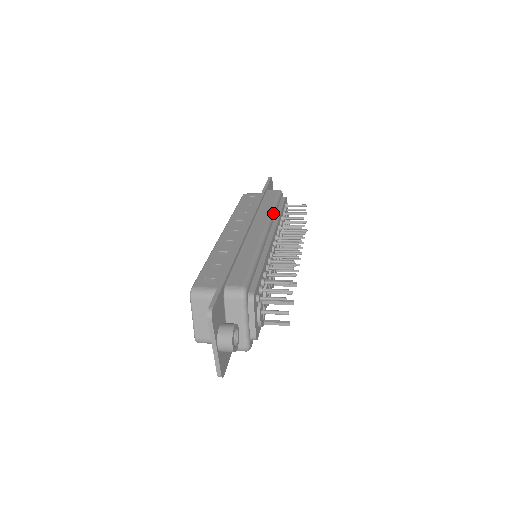
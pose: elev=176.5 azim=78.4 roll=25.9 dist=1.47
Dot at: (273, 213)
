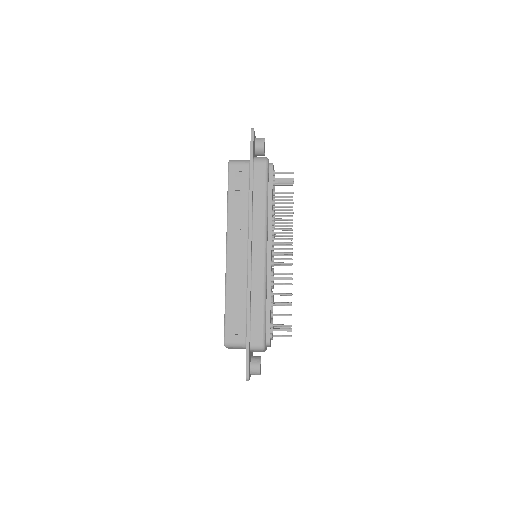
Dot at: (267, 217)
